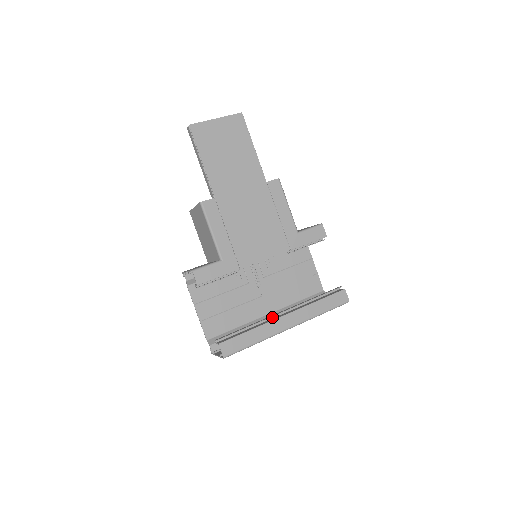
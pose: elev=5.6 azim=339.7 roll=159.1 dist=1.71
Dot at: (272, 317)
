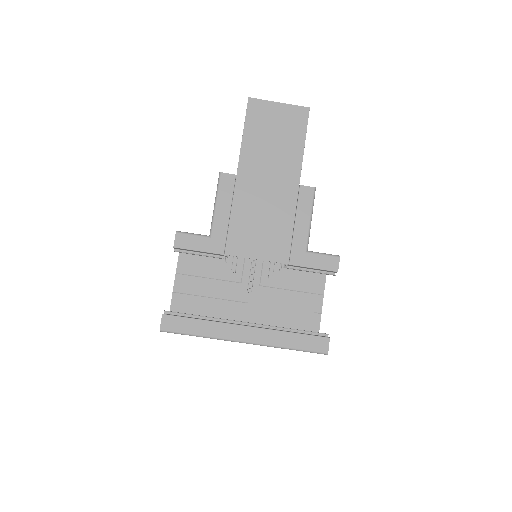
Dot at: (235, 322)
